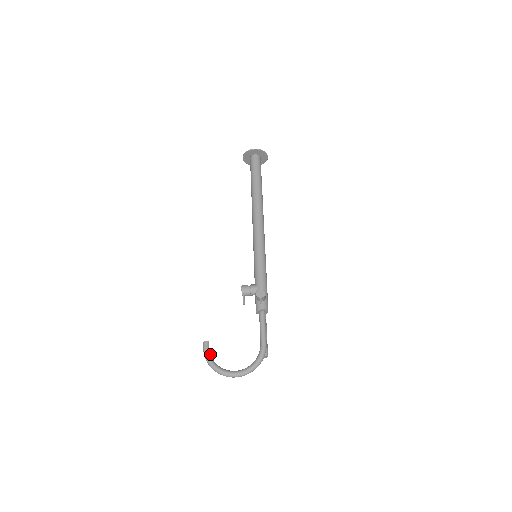
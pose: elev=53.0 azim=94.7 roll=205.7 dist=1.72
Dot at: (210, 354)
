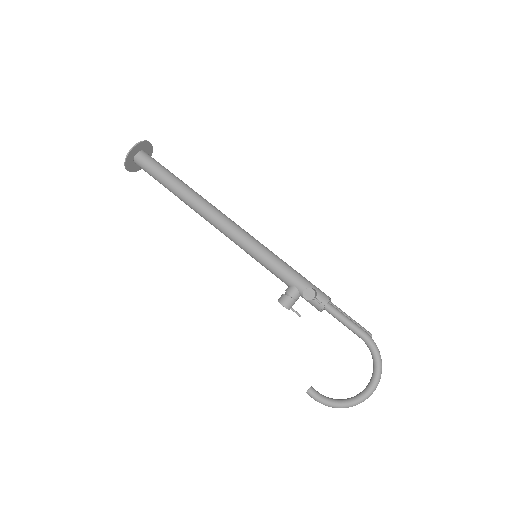
Dot at: (325, 397)
